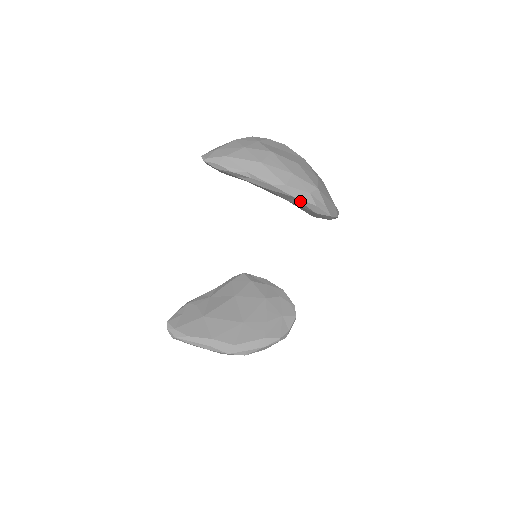
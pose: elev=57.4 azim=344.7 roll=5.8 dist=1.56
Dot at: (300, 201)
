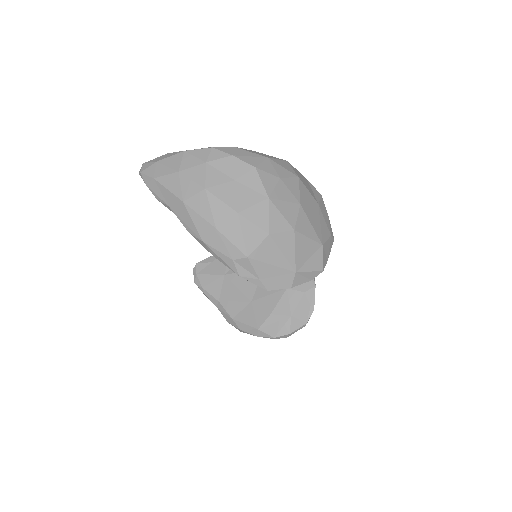
Dot at: (222, 262)
